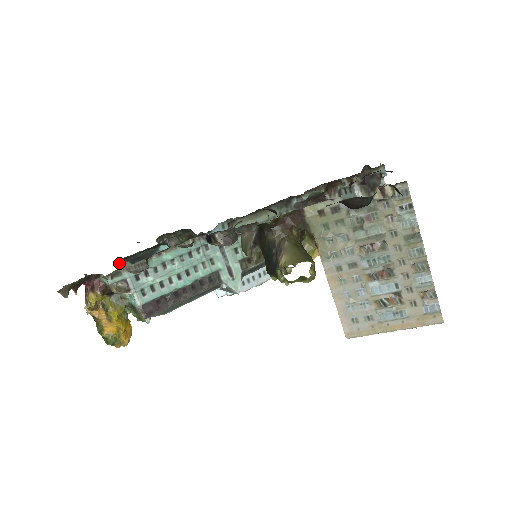
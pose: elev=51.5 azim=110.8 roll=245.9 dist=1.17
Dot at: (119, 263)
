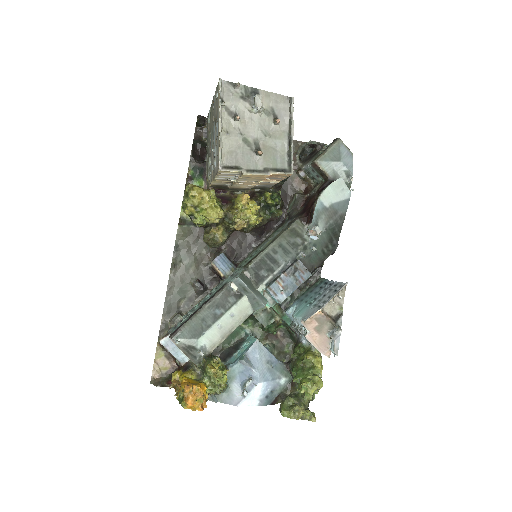
Dot at: occluded
